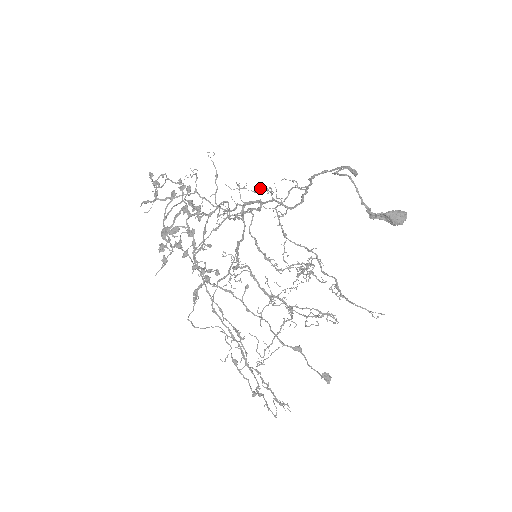
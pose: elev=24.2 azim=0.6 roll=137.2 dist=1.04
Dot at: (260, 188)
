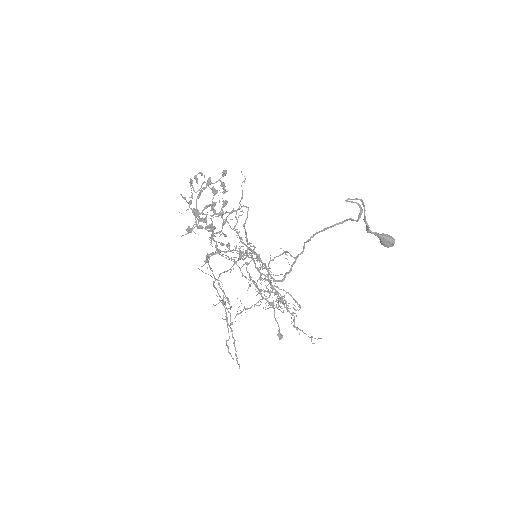
Dot at: (258, 258)
